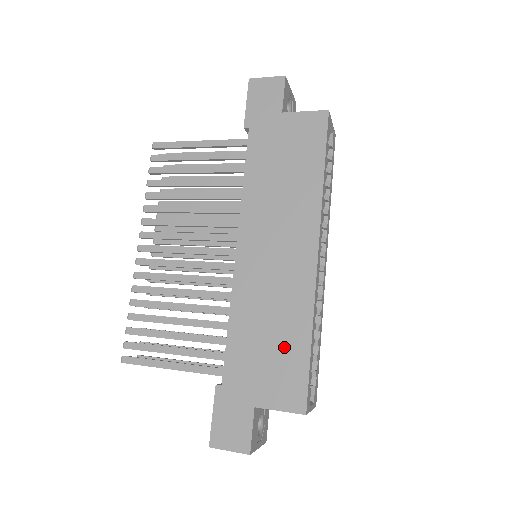
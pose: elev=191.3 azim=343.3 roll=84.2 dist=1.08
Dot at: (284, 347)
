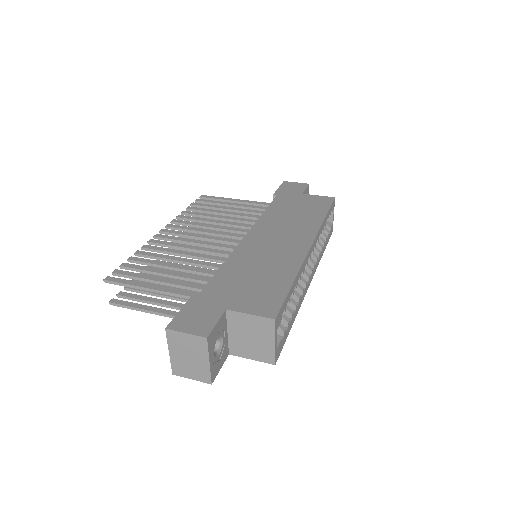
Dot at: (268, 281)
